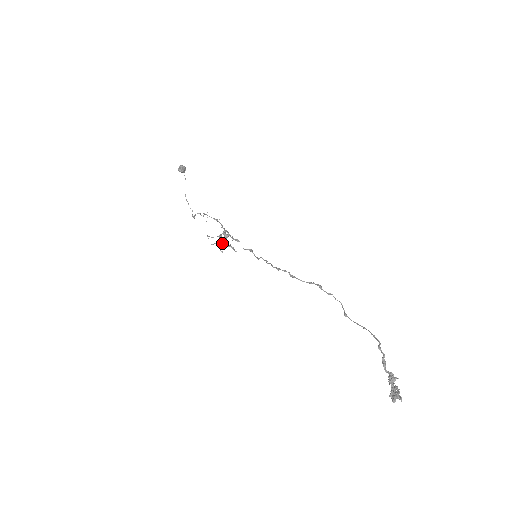
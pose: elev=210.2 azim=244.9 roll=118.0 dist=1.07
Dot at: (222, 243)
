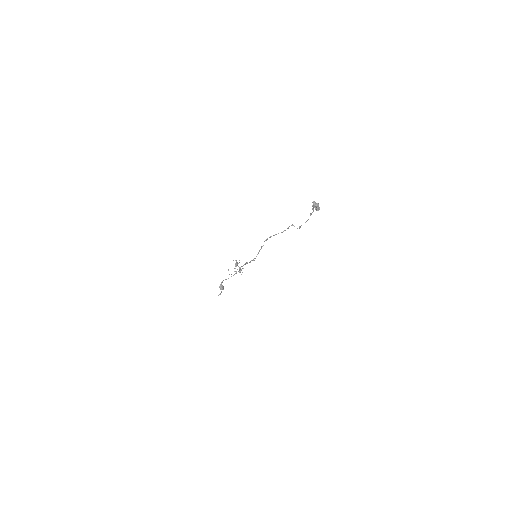
Dot at: occluded
